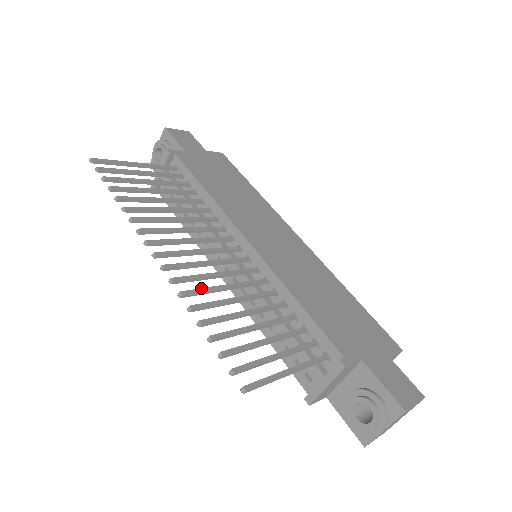
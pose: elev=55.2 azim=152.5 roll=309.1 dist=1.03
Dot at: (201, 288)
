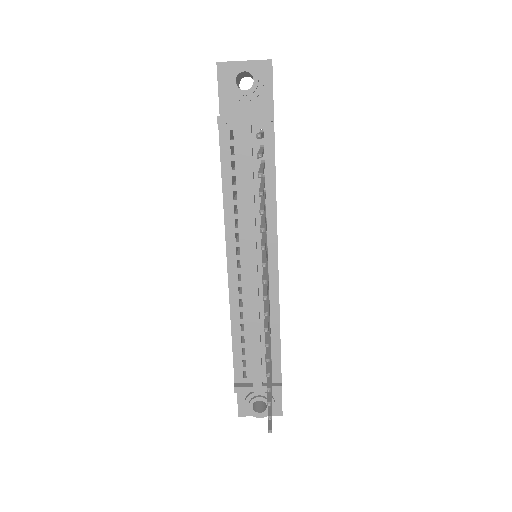
Dot at: occluded
